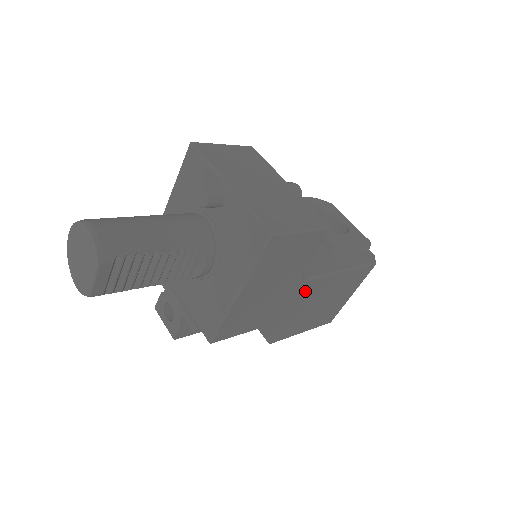
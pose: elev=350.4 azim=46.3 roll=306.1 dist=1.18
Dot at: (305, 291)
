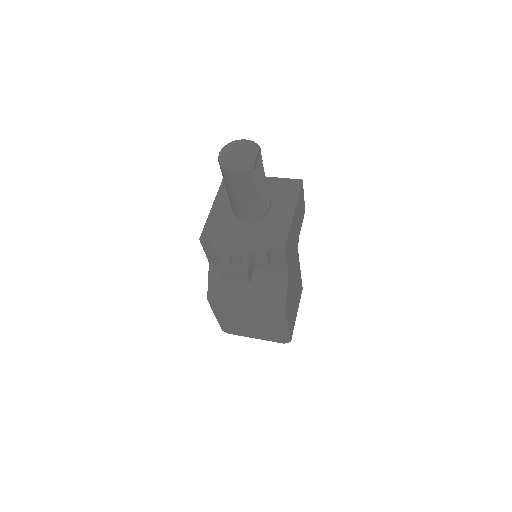
Dot at: (296, 263)
